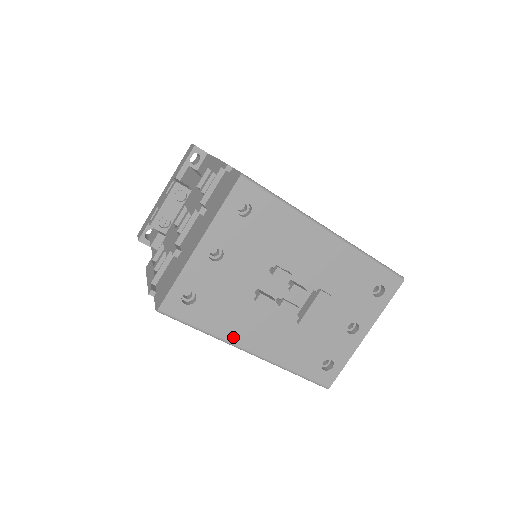
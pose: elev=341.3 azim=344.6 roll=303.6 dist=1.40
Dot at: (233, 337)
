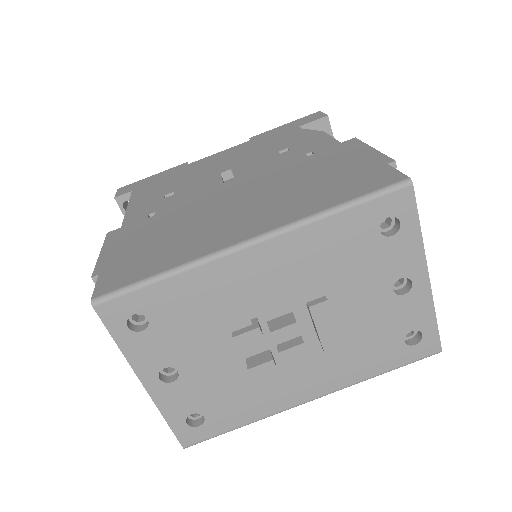
Dot at: (277, 406)
